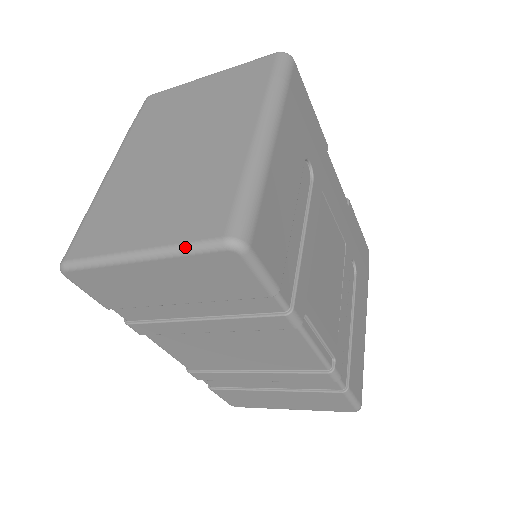
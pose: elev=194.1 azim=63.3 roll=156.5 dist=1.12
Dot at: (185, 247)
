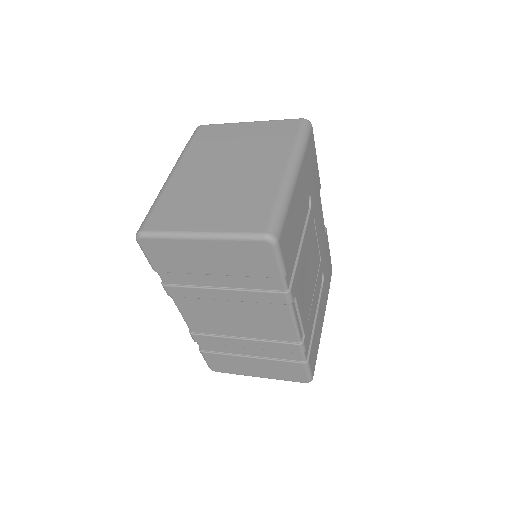
Dot at: (237, 235)
